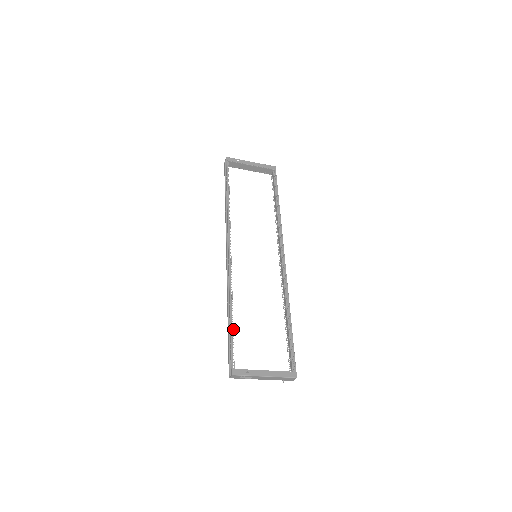
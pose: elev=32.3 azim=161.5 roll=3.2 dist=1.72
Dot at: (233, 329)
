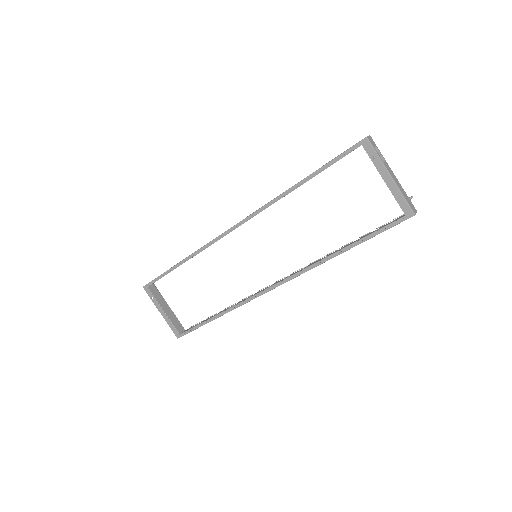
Dot at: (170, 271)
